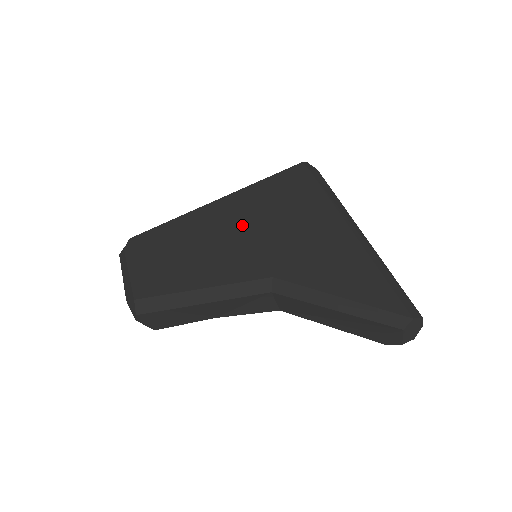
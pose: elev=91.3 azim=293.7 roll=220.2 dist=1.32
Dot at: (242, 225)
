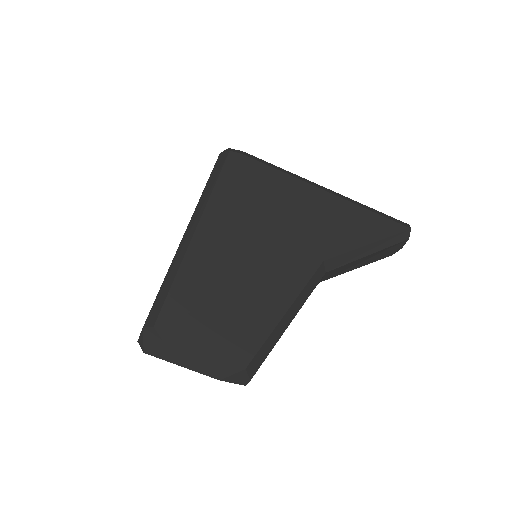
Dot at: (252, 237)
